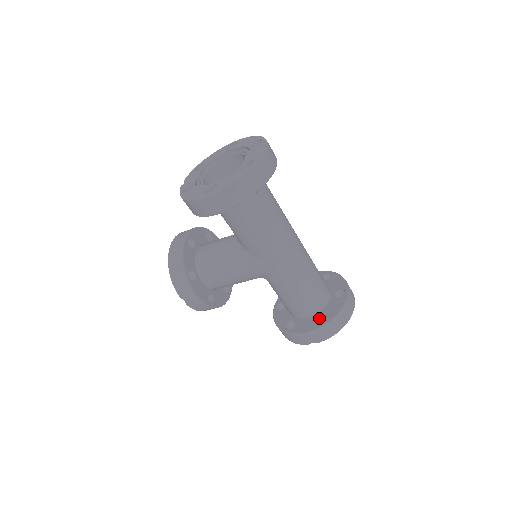
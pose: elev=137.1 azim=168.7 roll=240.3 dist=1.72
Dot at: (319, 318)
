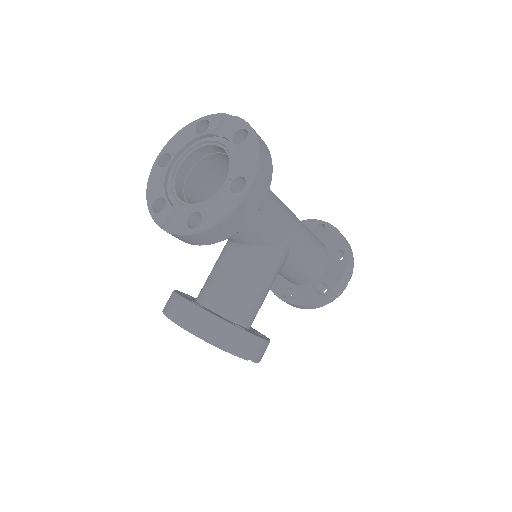
Dot at: (333, 258)
